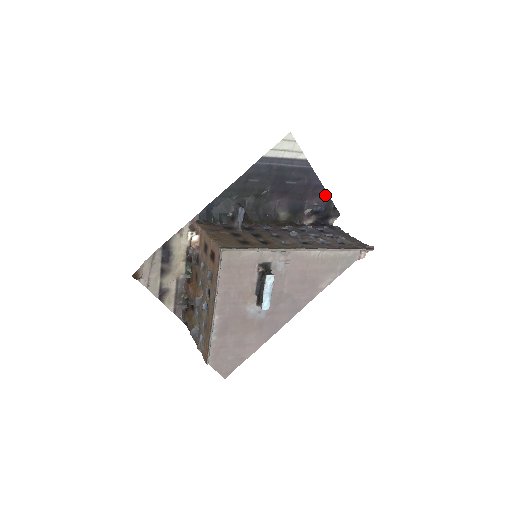
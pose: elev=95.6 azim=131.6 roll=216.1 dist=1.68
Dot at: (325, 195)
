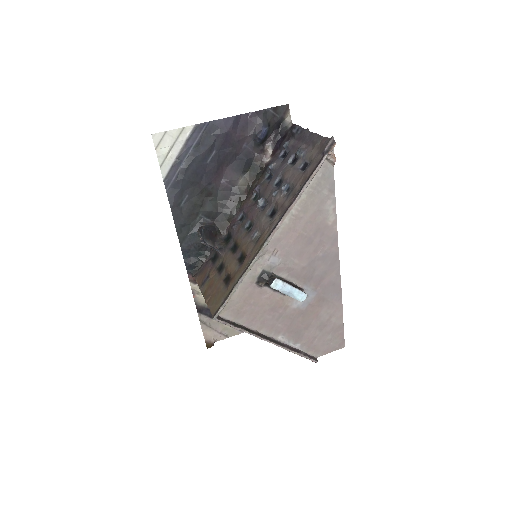
Dot at: (251, 117)
